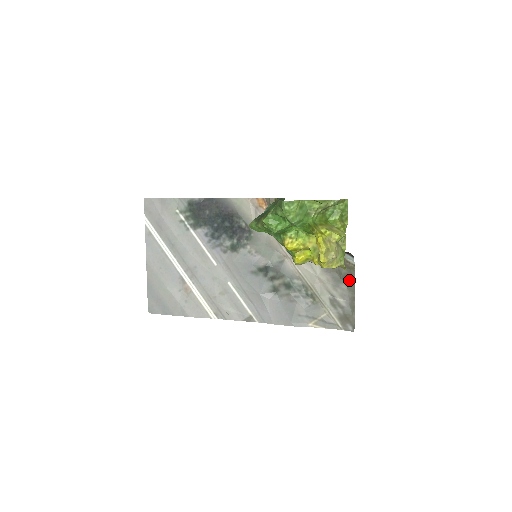
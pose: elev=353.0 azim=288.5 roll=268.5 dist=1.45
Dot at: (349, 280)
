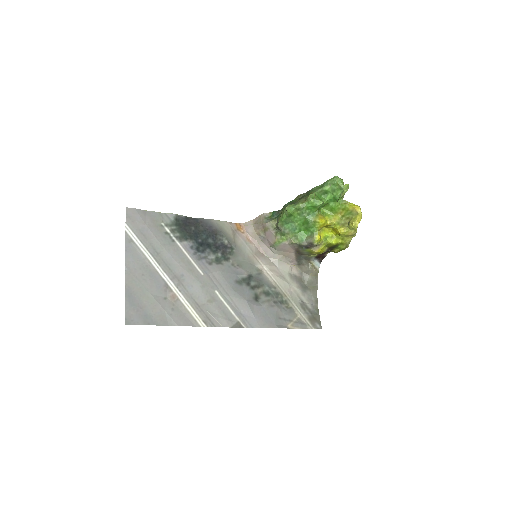
Dot at: (313, 286)
